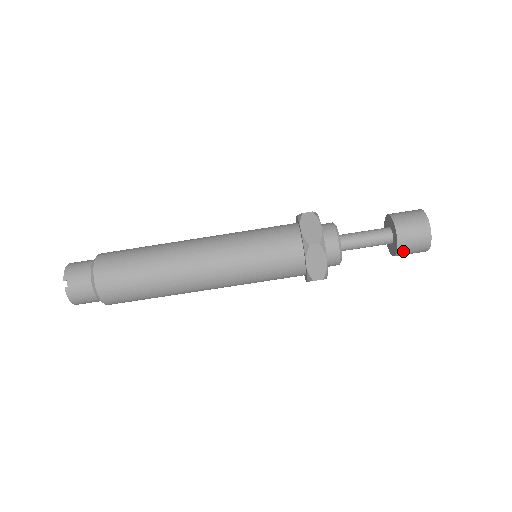
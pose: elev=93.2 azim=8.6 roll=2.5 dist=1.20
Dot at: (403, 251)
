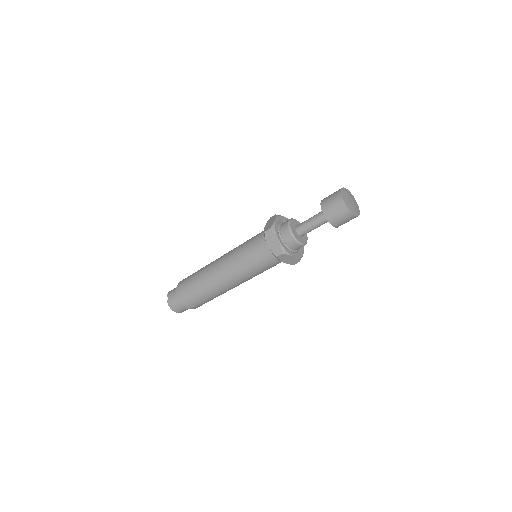
Dot at: (332, 219)
